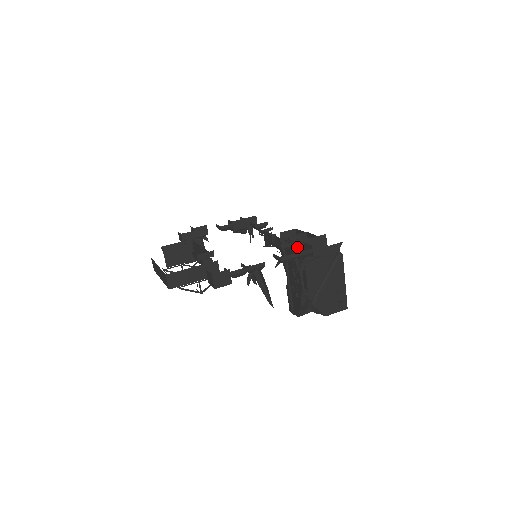
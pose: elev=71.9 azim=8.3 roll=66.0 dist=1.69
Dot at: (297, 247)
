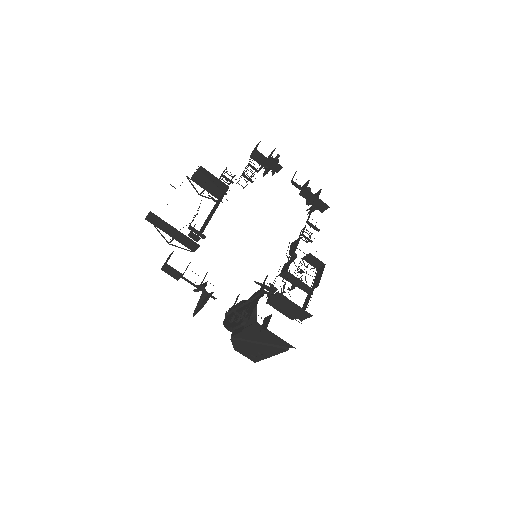
Dot at: (280, 297)
